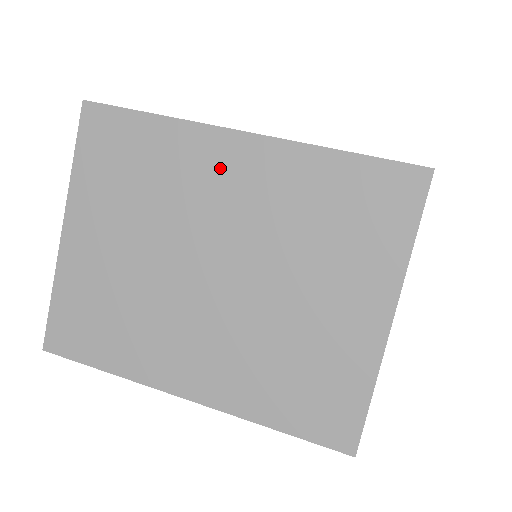
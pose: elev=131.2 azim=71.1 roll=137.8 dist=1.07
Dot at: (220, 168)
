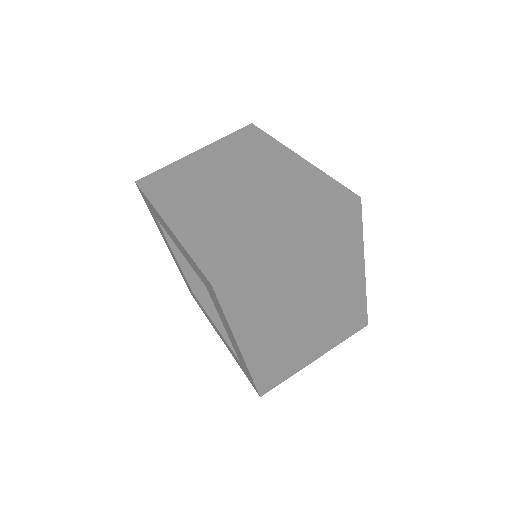
Dot at: (277, 161)
